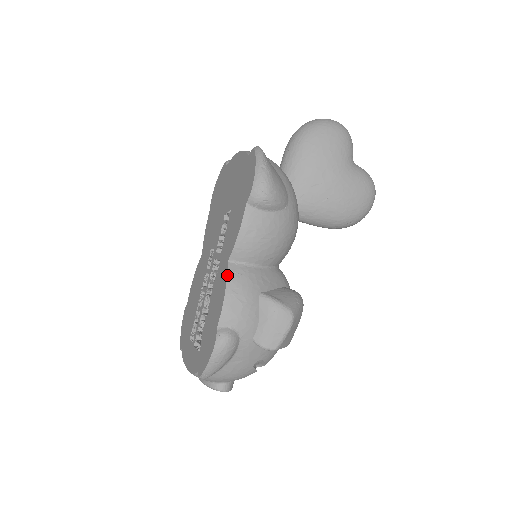
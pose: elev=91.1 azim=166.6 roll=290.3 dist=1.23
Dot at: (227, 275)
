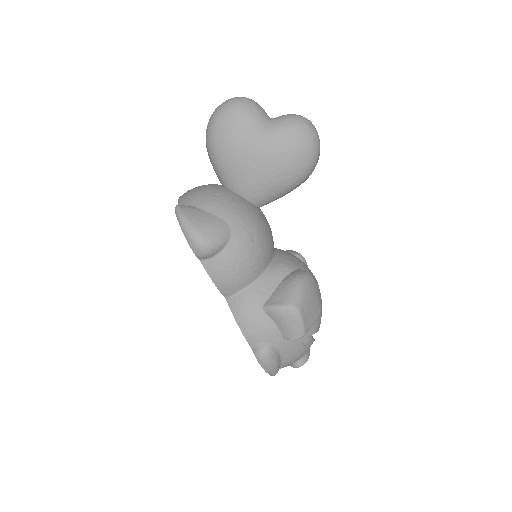
Dot at: (231, 311)
